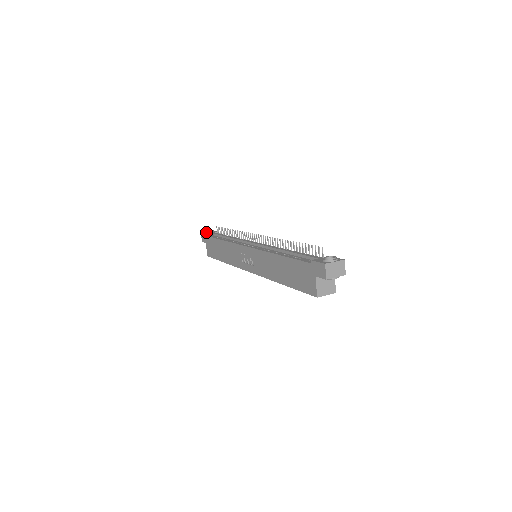
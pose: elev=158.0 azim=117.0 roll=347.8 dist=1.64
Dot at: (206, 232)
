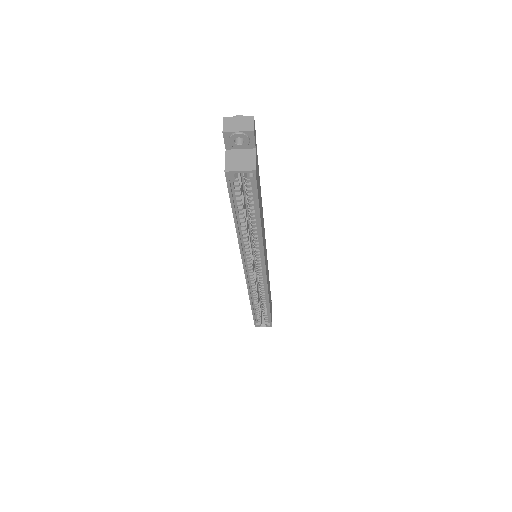
Dot at: occluded
